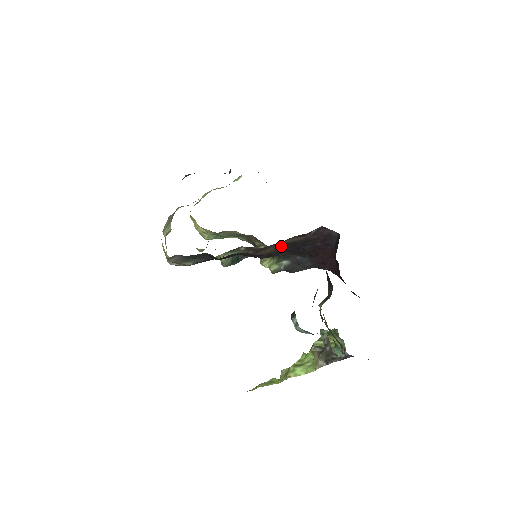
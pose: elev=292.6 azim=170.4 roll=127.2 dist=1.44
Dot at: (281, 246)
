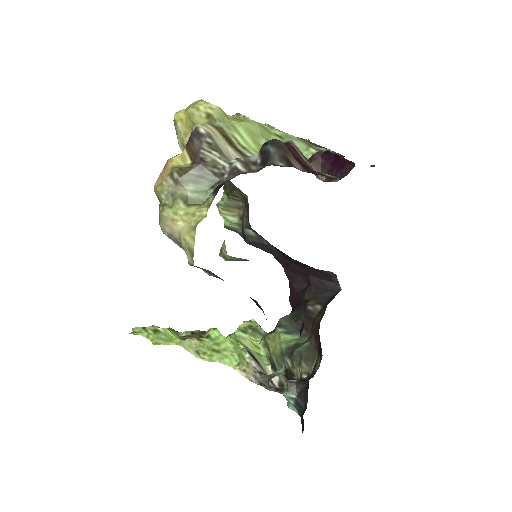
Dot at: occluded
